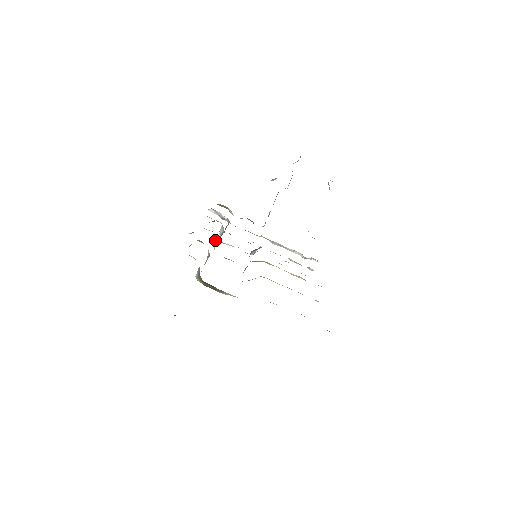
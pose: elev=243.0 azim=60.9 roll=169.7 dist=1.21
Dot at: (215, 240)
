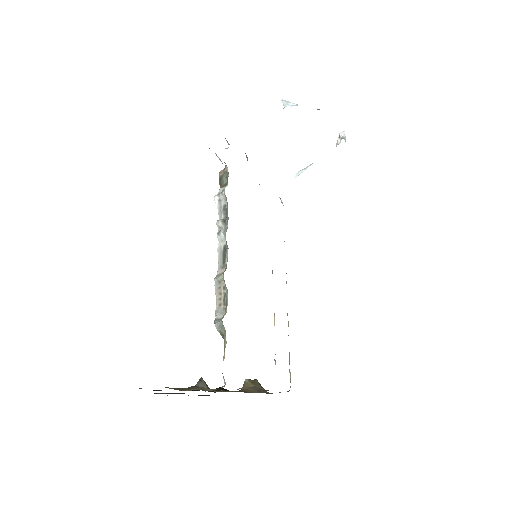
Dot at: (222, 237)
